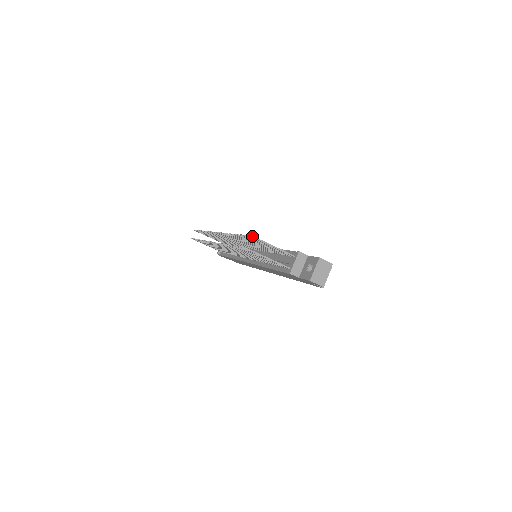
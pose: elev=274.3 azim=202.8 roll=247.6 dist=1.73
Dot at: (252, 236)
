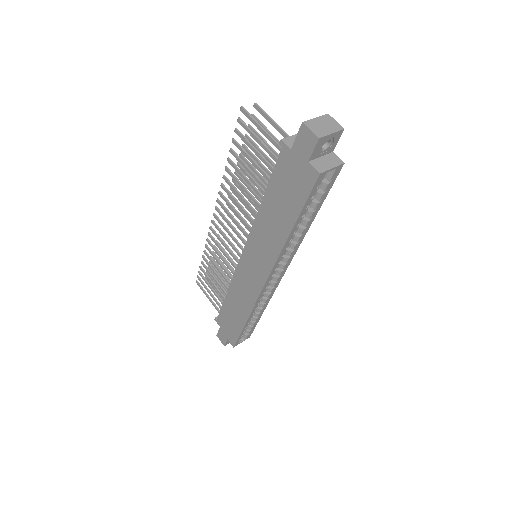
Dot at: (256, 103)
